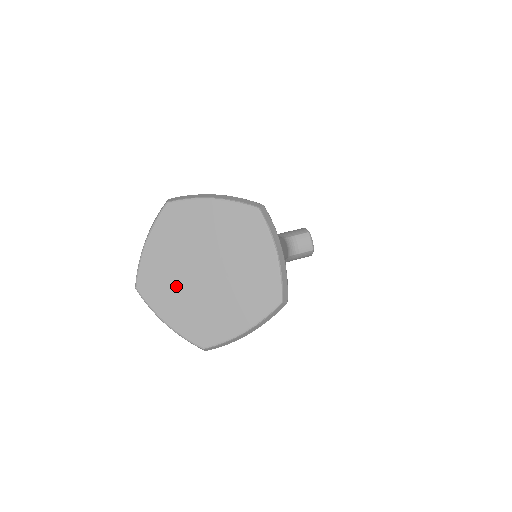
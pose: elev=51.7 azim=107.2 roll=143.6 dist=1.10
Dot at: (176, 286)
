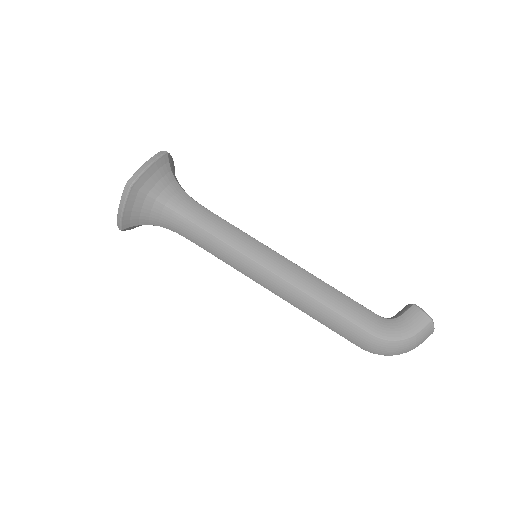
Dot at: occluded
